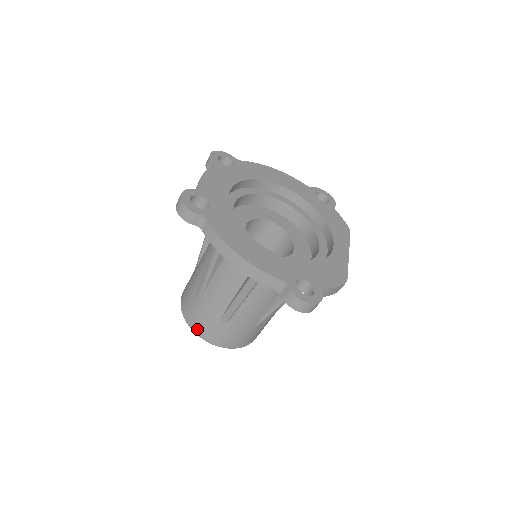
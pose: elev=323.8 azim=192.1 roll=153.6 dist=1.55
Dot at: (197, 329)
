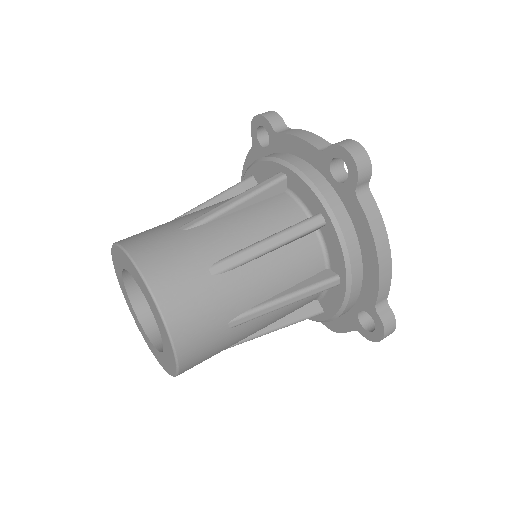
Dot at: (178, 323)
